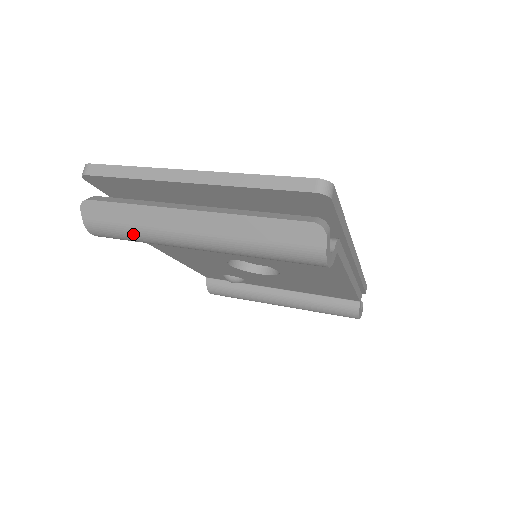
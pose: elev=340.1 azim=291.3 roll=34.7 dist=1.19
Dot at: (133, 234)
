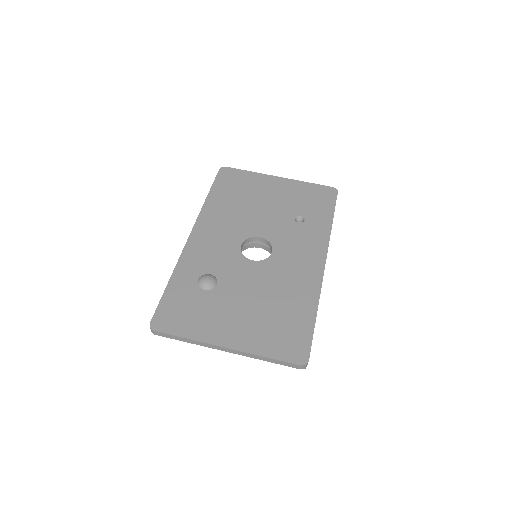
Dot at: occluded
